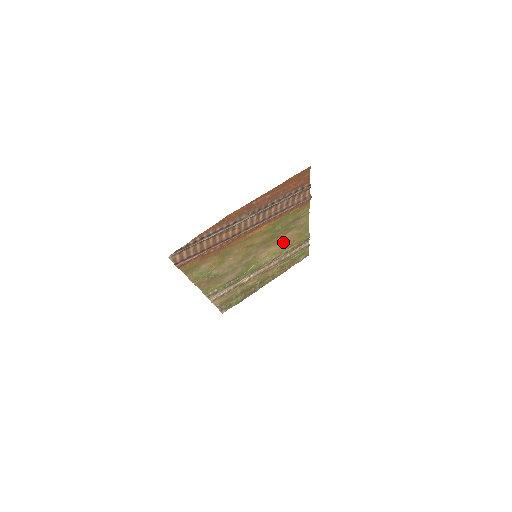
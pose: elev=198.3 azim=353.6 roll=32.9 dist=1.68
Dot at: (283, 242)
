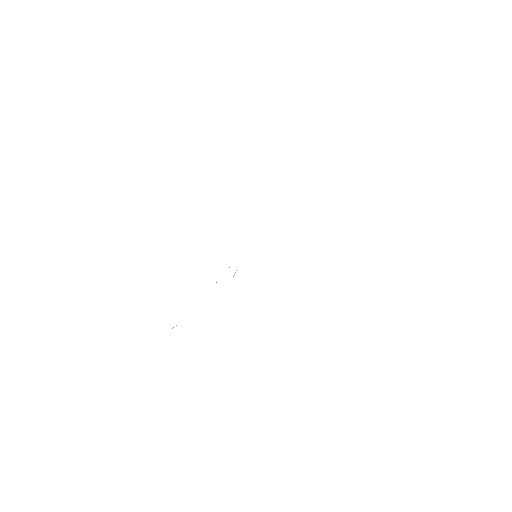
Dot at: occluded
